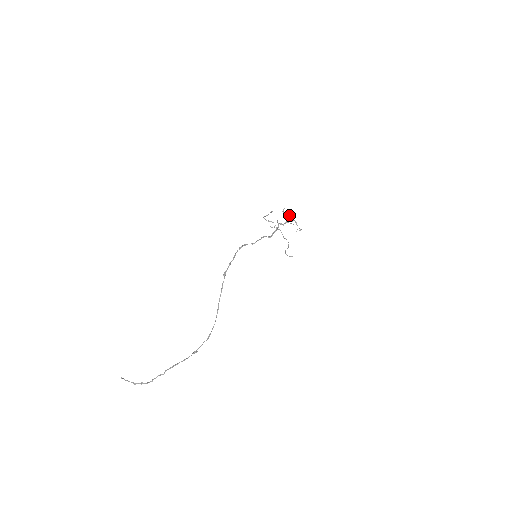
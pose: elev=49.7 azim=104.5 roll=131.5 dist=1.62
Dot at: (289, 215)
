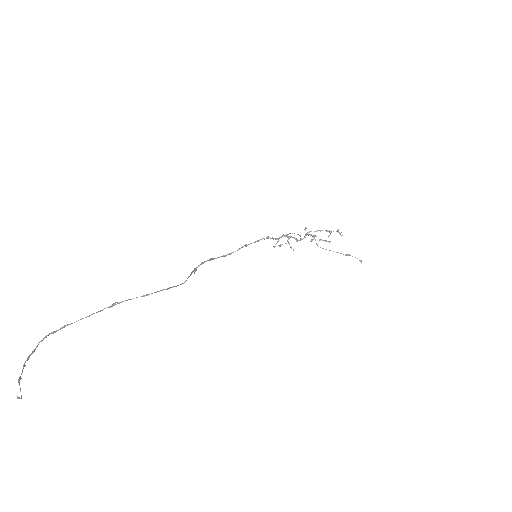
Dot at: (329, 242)
